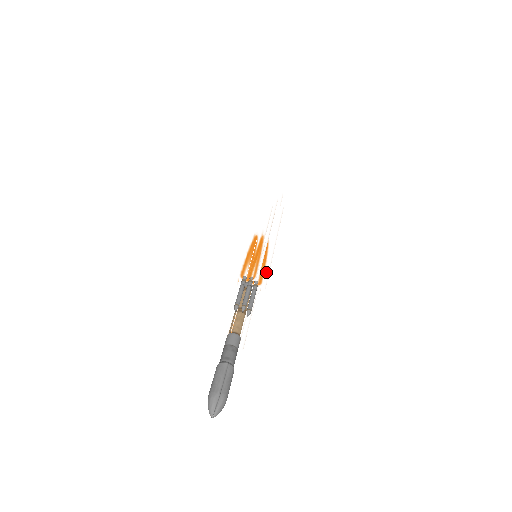
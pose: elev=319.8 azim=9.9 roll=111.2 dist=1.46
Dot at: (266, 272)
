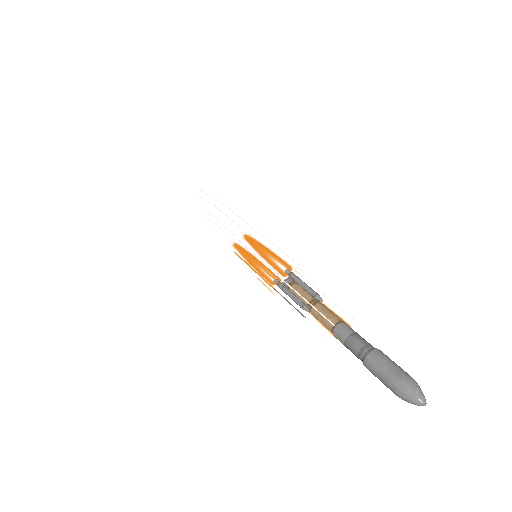
Dot at: occluded
